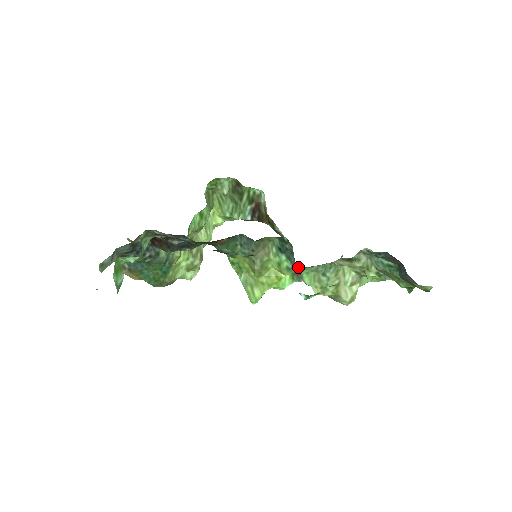
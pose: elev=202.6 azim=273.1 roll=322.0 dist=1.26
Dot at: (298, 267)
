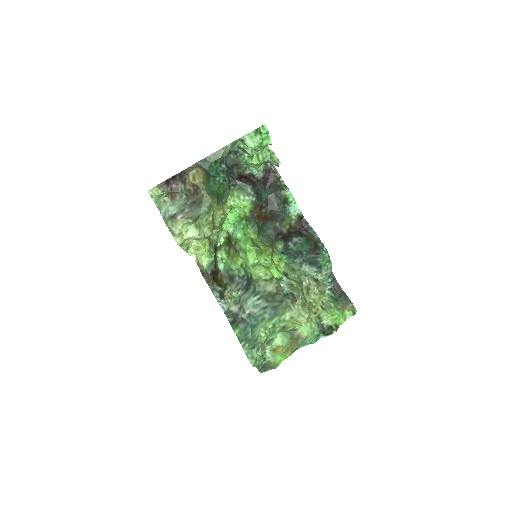
Dot at: (290, 268)
